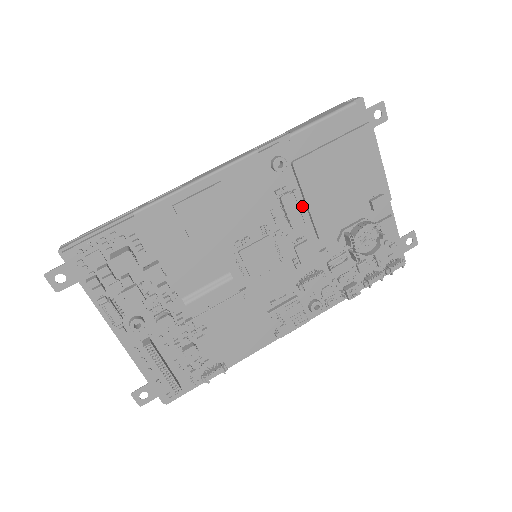
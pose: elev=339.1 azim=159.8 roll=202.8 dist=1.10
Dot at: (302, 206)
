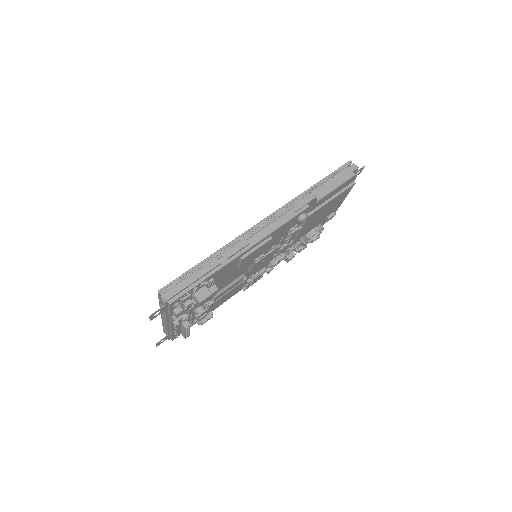
Dot at: occluded
